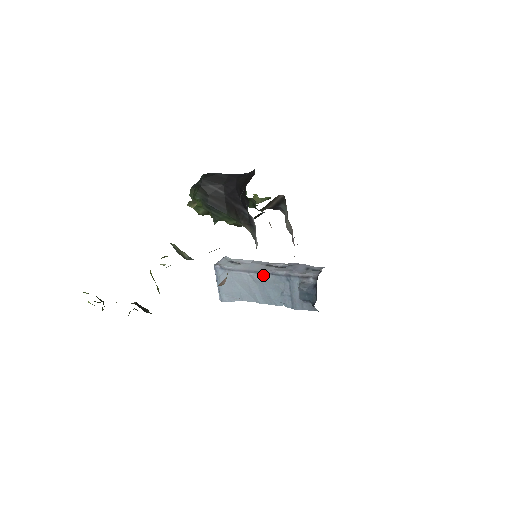
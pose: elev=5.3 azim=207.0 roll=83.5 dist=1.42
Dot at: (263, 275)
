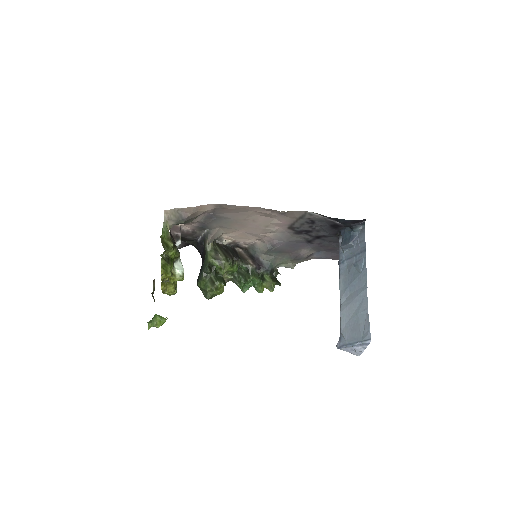
Dot at: (340, 288)
